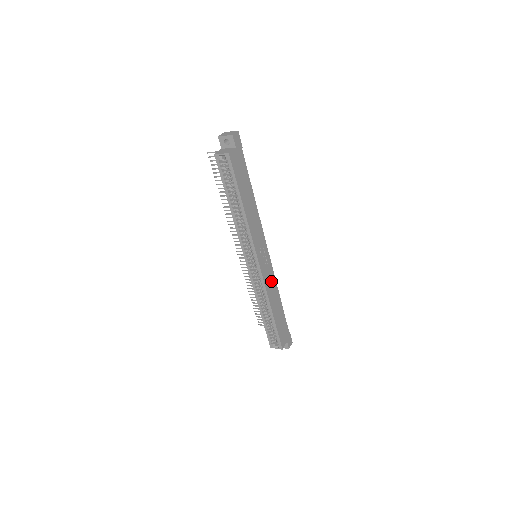
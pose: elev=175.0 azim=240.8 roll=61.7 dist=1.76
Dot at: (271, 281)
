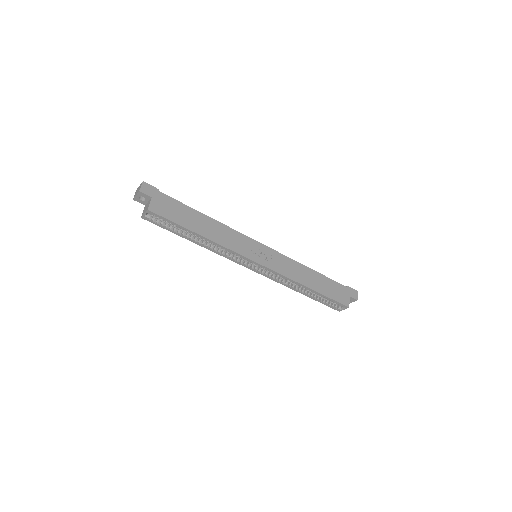
Dot at: (287, 265)
